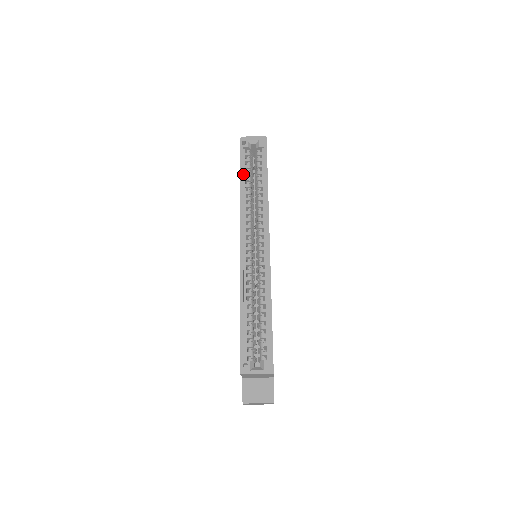
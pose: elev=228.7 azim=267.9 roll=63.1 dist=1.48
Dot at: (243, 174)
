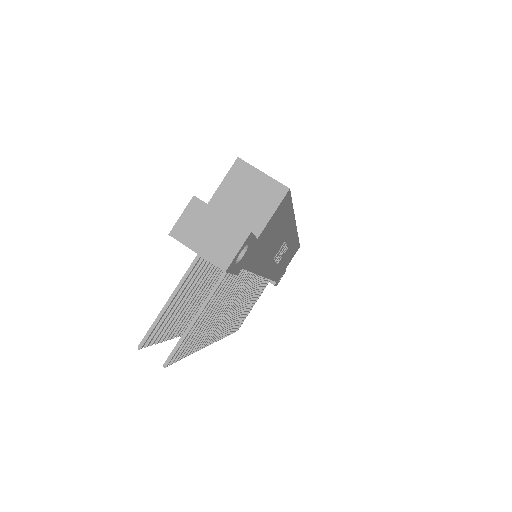
Dot at: occluded
